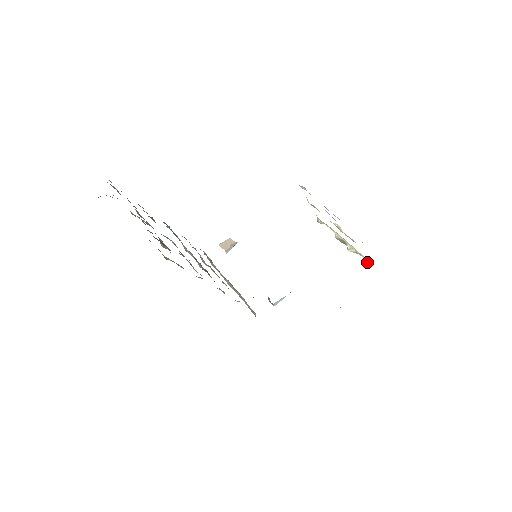
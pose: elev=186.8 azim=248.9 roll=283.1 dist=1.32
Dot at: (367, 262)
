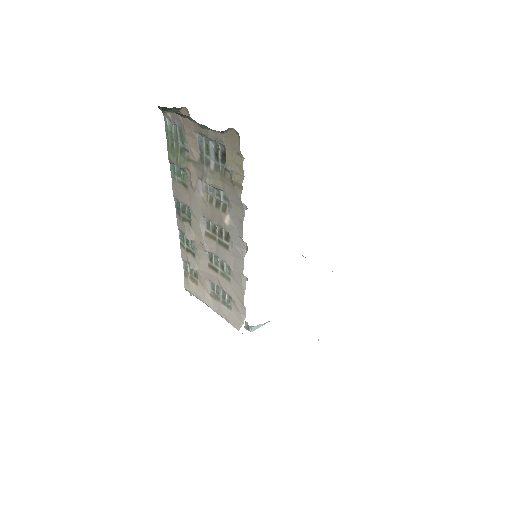
Dot at: occluded
